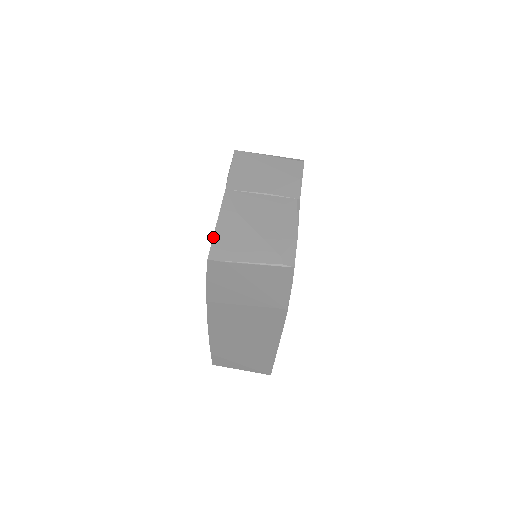
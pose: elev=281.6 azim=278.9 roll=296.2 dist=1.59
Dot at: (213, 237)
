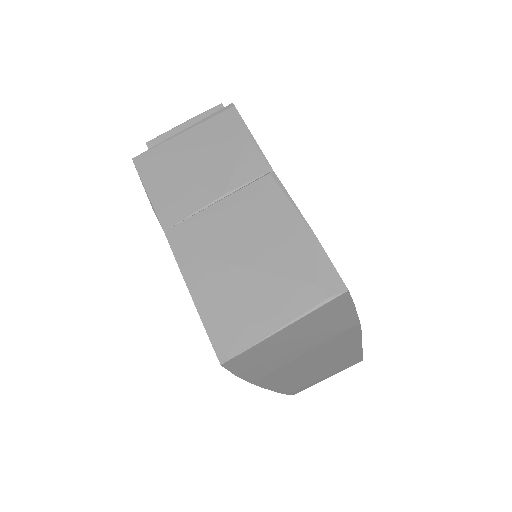
Dot at: (202, 322)
